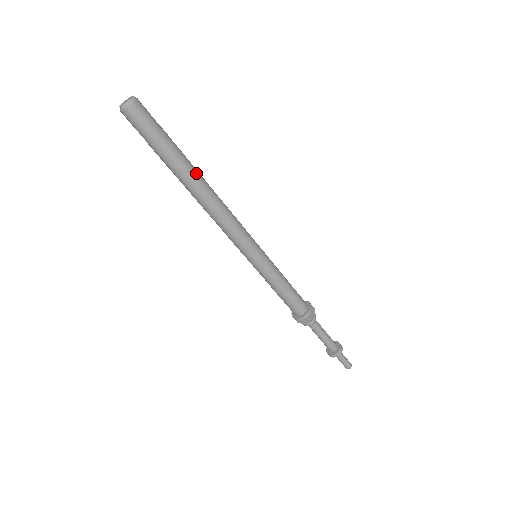
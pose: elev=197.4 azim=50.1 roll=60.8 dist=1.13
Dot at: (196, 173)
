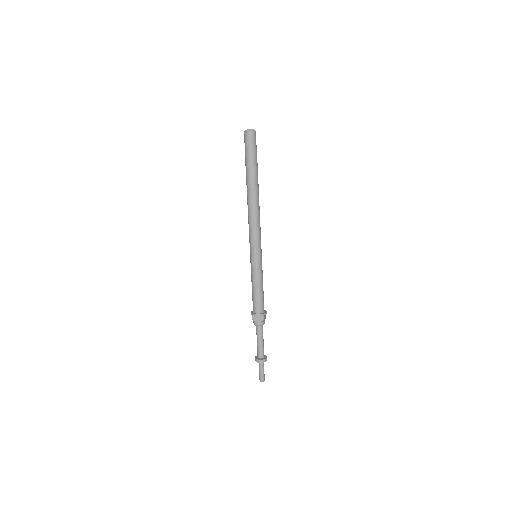
Dot at: (258, 185)
